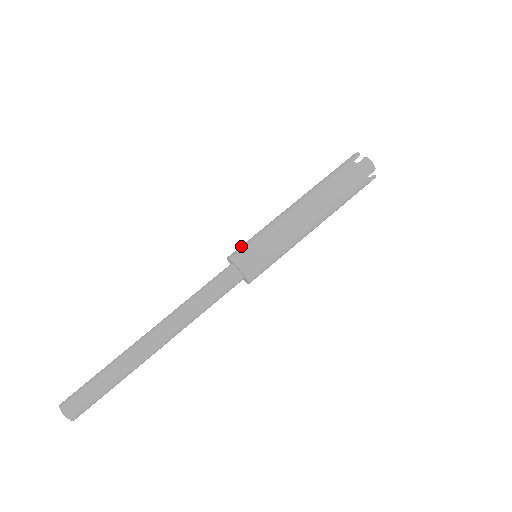
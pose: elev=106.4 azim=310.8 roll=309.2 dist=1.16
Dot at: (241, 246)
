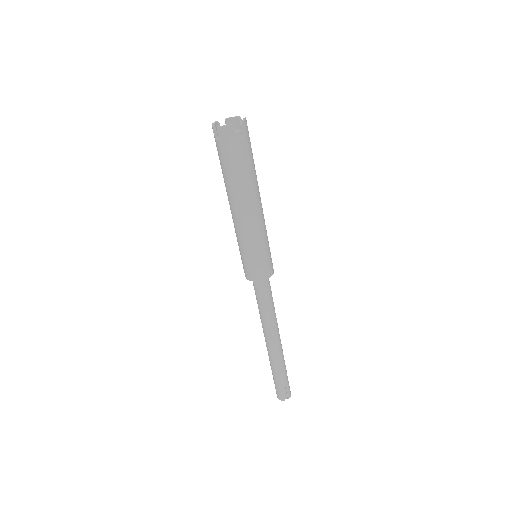
Dot at: occluded
